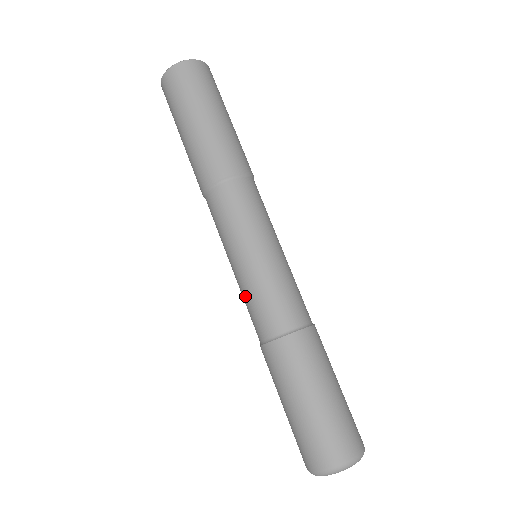
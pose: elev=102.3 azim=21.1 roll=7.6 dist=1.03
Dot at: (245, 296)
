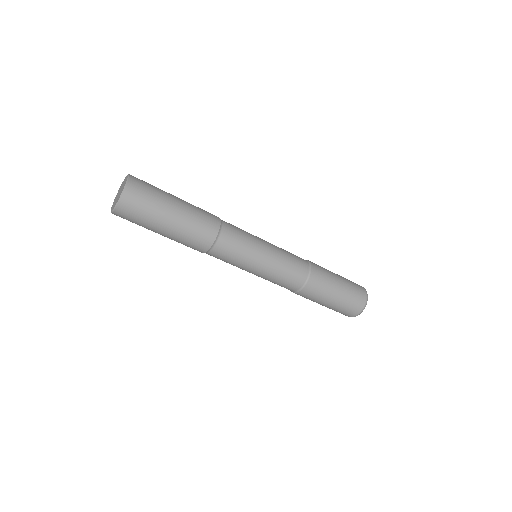
Dot at: (274, 280)
